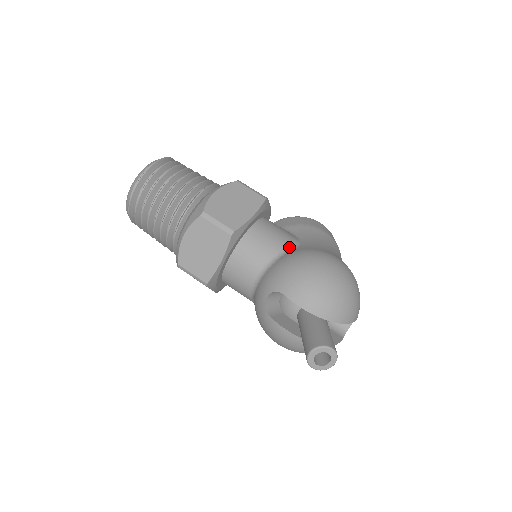
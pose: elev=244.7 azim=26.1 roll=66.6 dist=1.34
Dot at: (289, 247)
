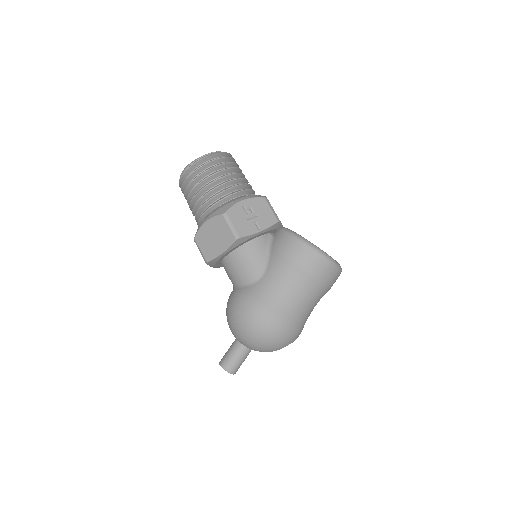
Dot at: (247, 282)
